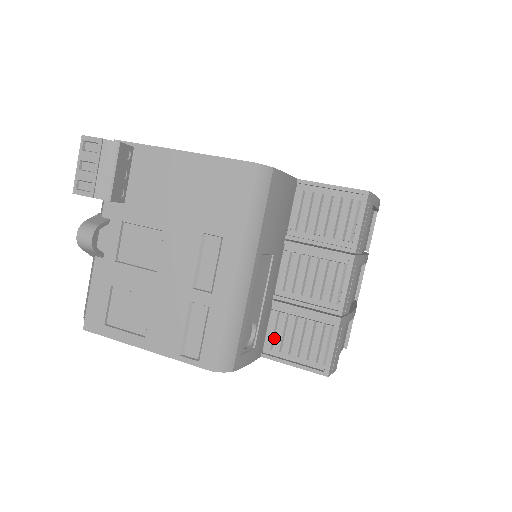
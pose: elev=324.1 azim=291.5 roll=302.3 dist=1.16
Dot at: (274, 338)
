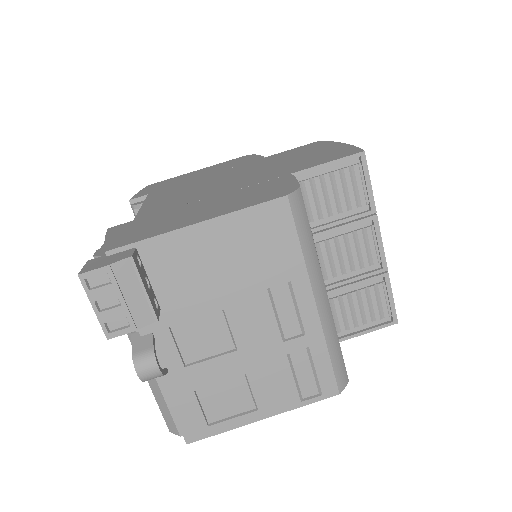
Dot at: (338, 322)
